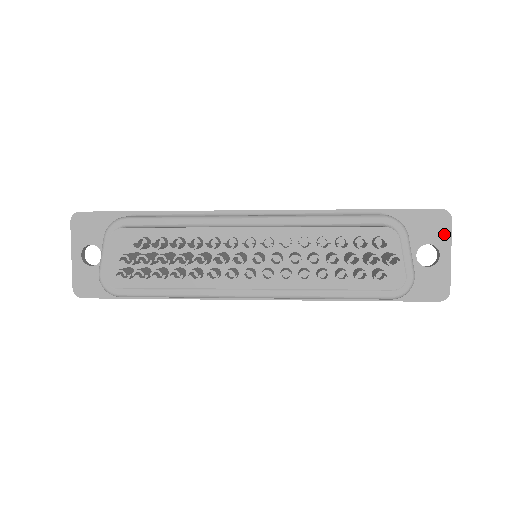
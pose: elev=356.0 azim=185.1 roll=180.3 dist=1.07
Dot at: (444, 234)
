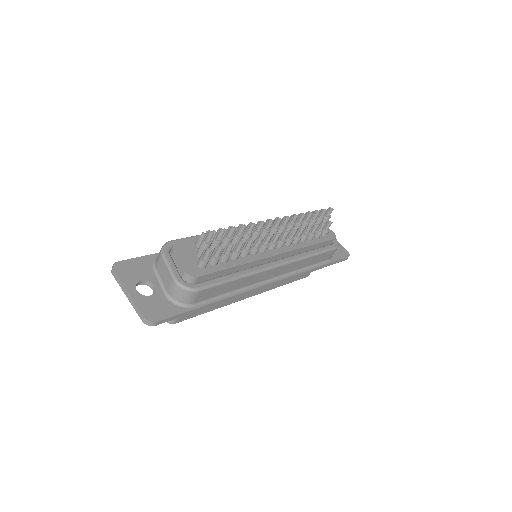
Dot at: occluded
